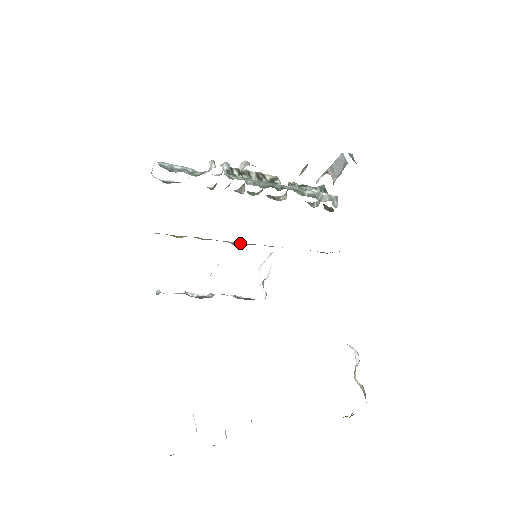
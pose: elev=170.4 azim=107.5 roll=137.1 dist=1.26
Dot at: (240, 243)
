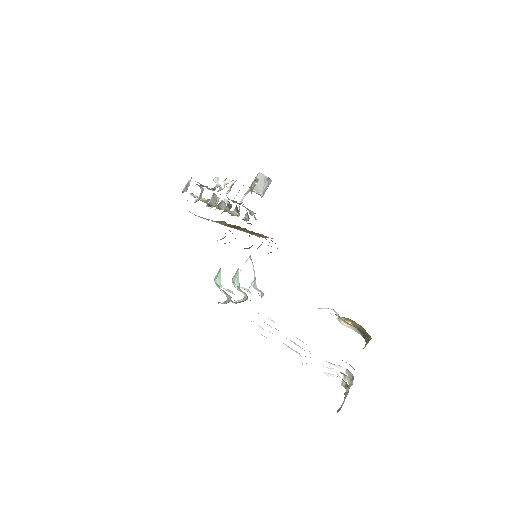
Dot at: occluded
